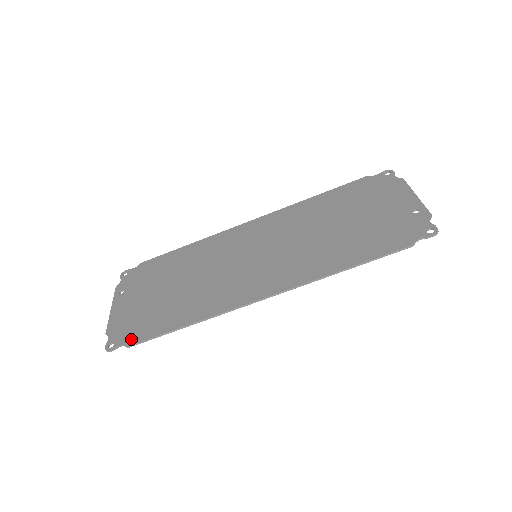
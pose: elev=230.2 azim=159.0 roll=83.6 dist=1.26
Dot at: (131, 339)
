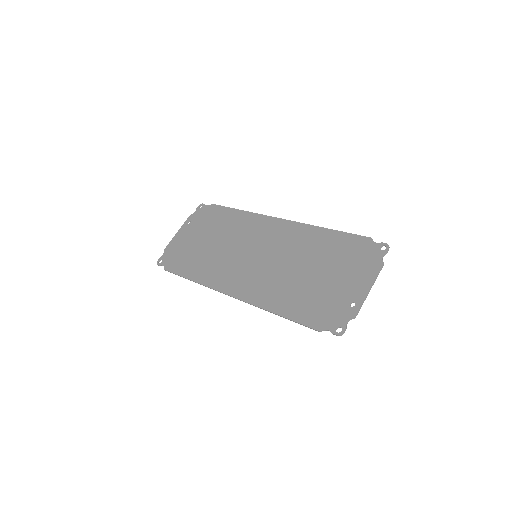
Dot at: (168, 266)
